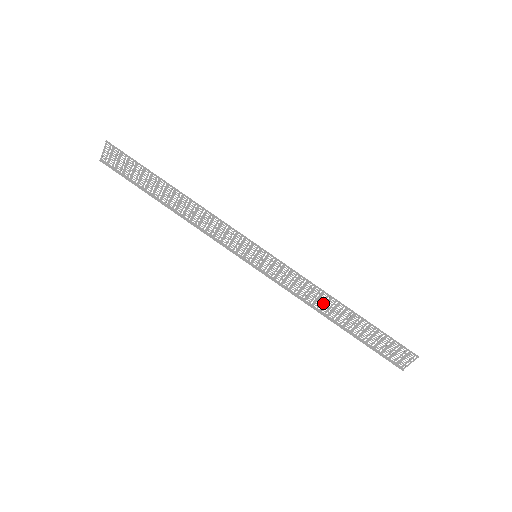
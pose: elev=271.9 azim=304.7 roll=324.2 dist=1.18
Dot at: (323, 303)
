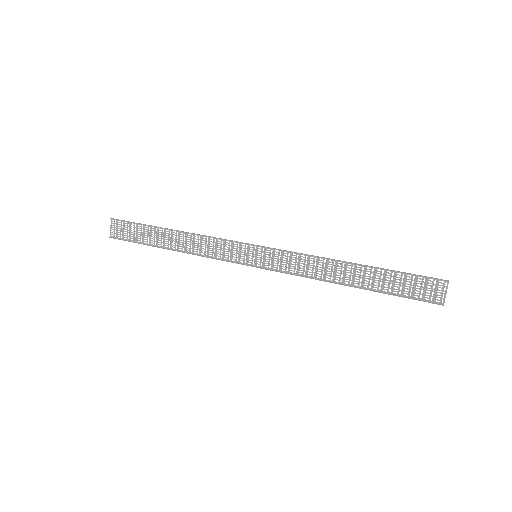
Dot at: occluded
